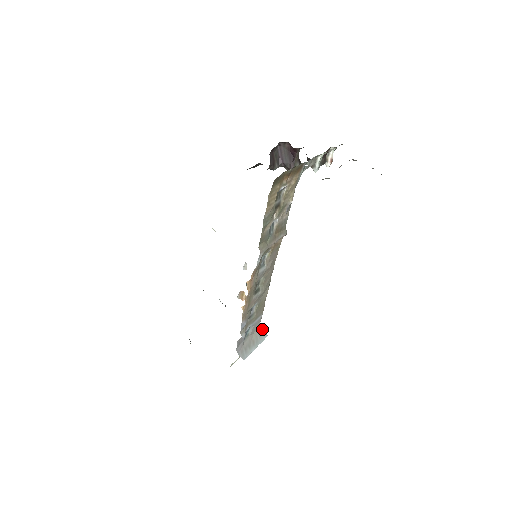
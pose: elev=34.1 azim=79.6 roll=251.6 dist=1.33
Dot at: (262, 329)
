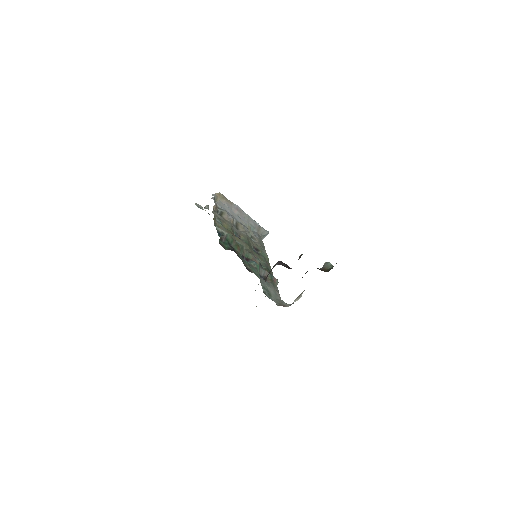
Dot at: (264, 235)
